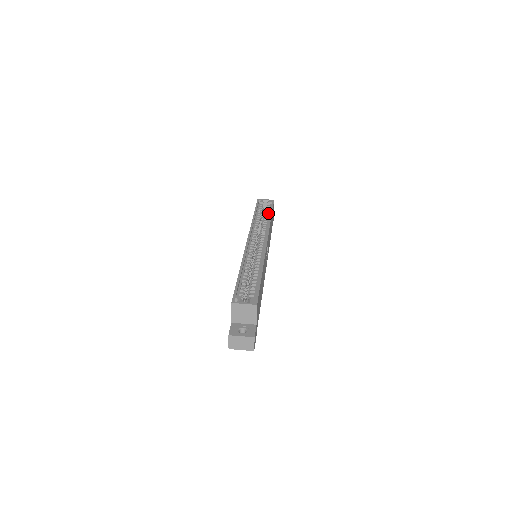
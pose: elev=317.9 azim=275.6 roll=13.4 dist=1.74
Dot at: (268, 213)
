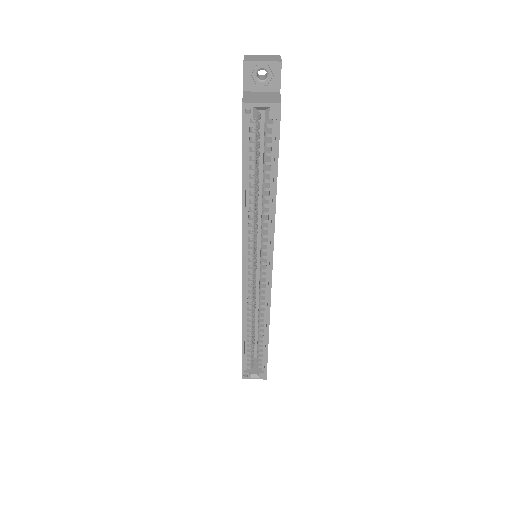
Dot at: occluded
